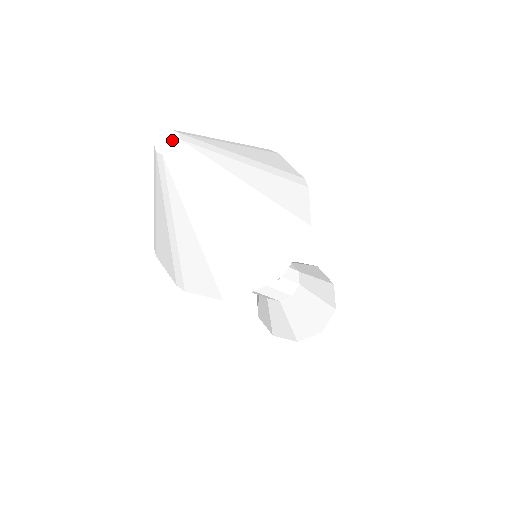
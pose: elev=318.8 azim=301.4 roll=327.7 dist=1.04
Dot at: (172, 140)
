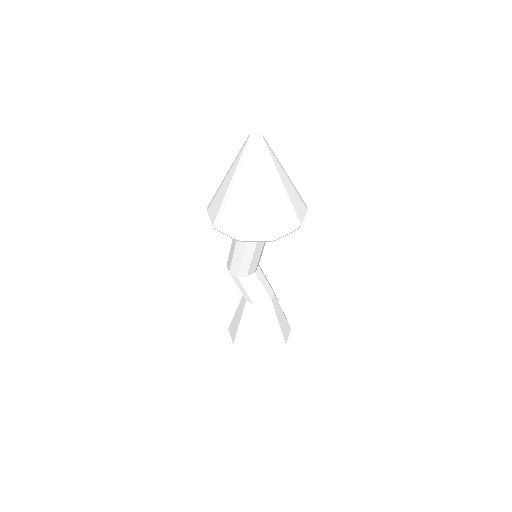
Dot at: (258, 136)
